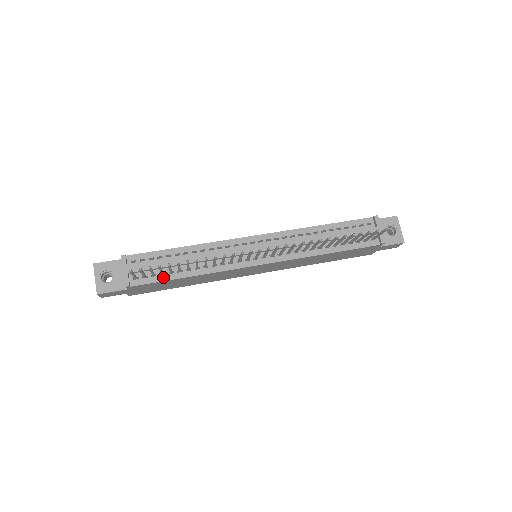
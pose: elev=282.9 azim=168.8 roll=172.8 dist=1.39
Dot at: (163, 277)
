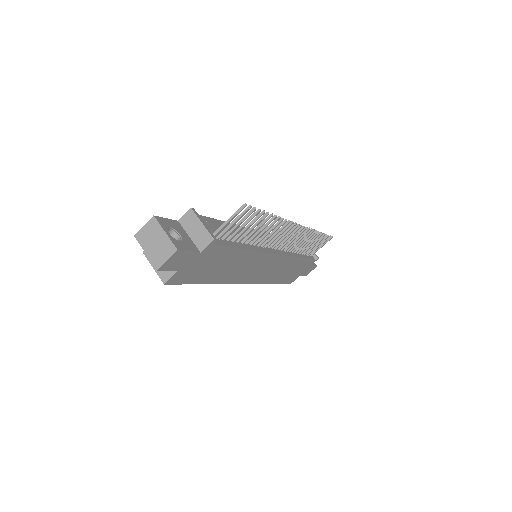
Dot at: (230, 243)
